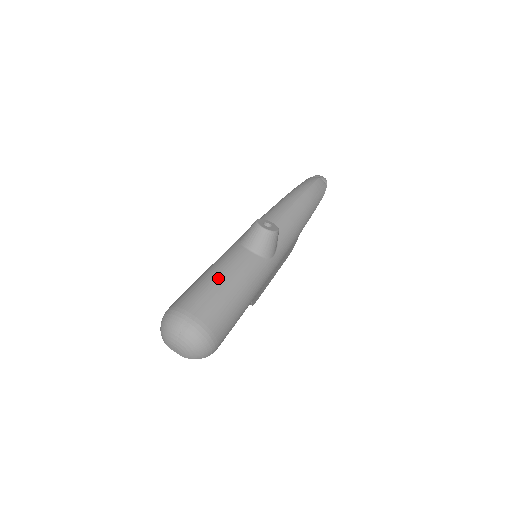
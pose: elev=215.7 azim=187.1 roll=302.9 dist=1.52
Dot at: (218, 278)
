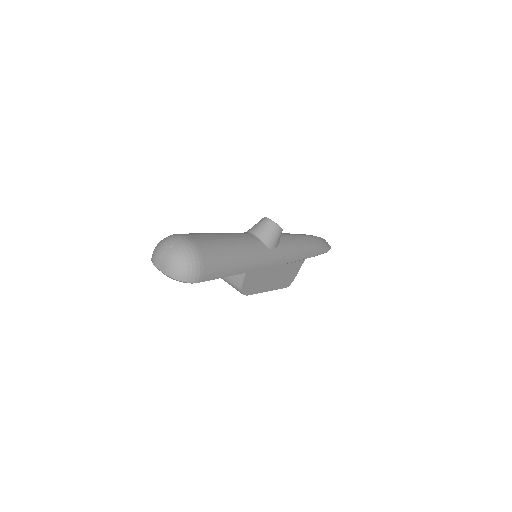
Dot at: (220, 234)
